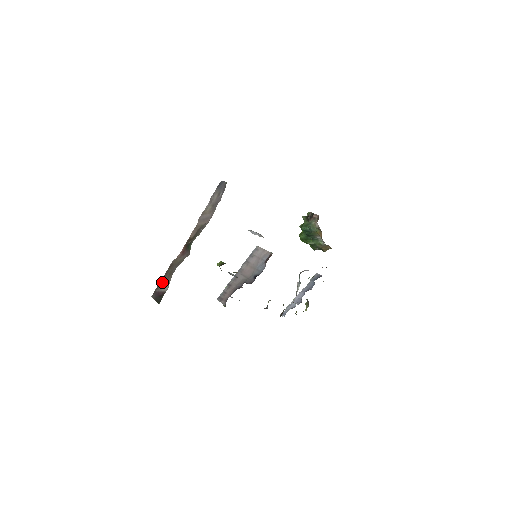
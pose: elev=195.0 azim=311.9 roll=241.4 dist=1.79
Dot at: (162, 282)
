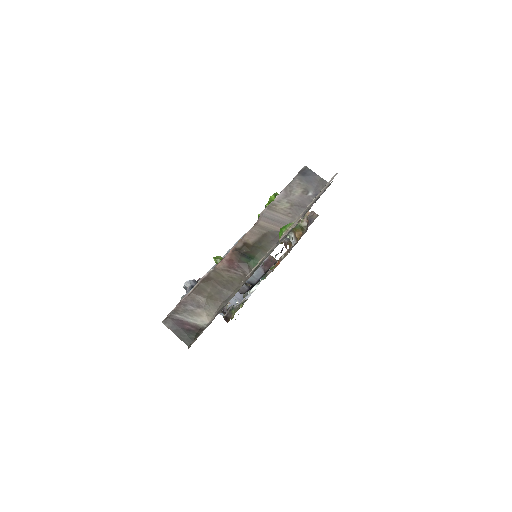
Dot at: (189, 304)
